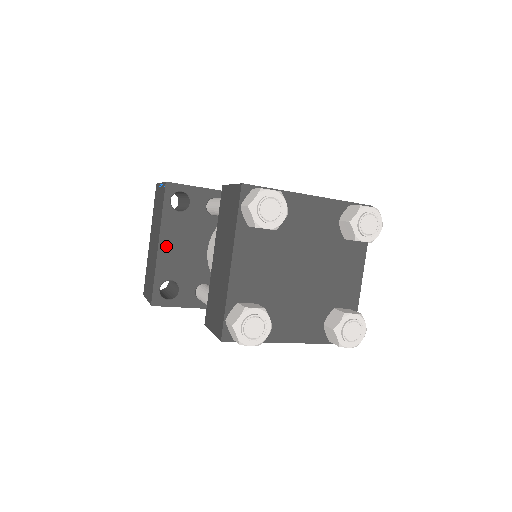
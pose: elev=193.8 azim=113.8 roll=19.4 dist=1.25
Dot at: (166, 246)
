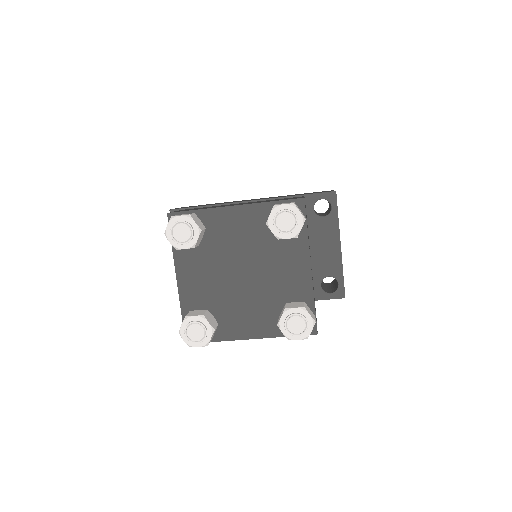
Dot at: occluded
